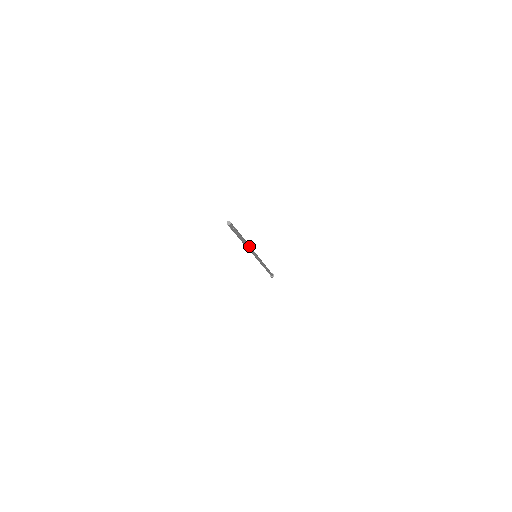
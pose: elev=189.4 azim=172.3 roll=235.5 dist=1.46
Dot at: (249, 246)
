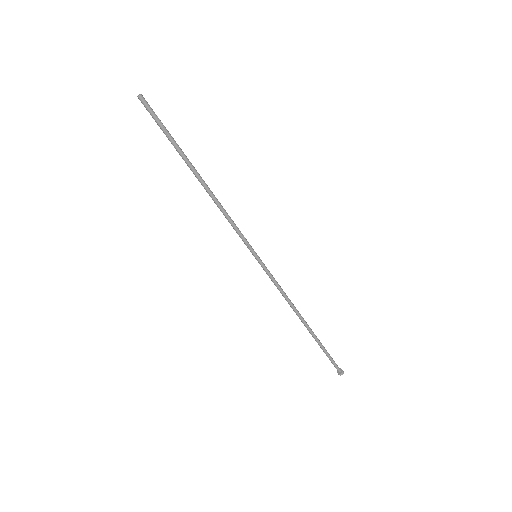
Dot at: (219, 202)
